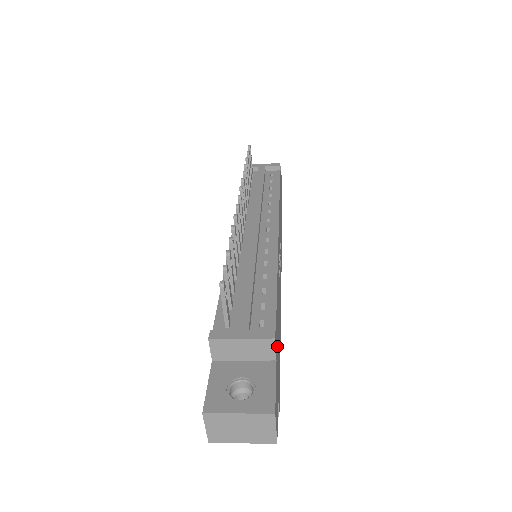
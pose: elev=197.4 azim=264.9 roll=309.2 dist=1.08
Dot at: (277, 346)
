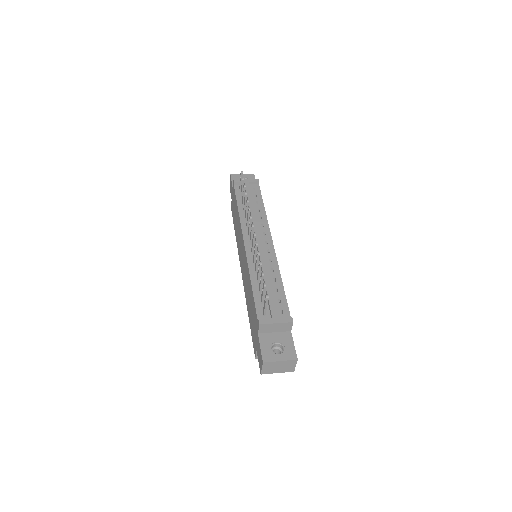
Dot at: occluded
